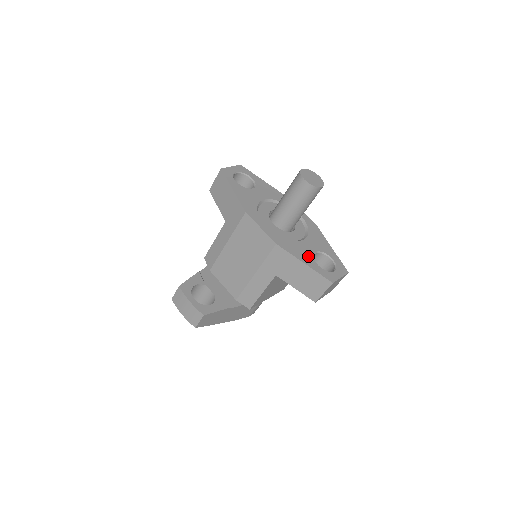
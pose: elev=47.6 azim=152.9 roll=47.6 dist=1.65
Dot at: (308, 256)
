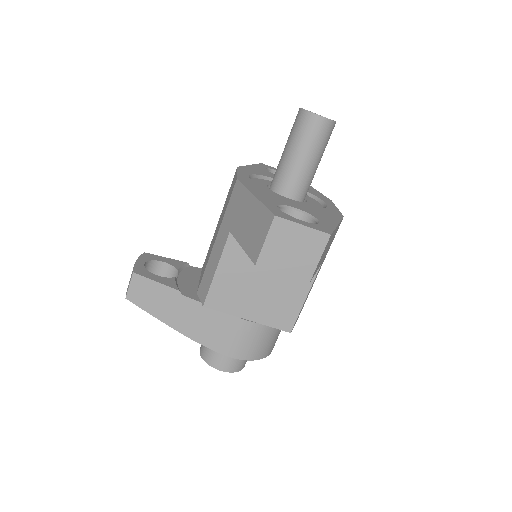
Dot at: (273, 200)
